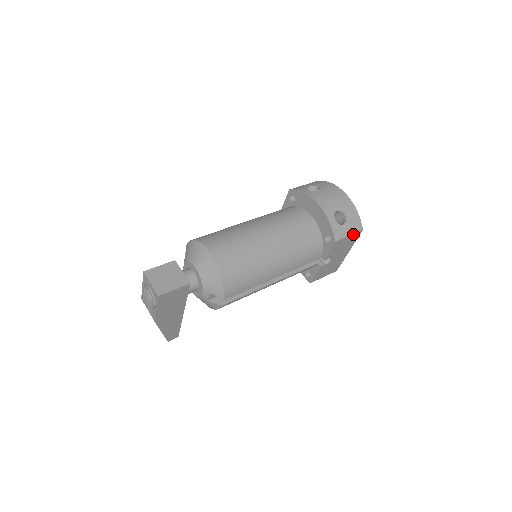
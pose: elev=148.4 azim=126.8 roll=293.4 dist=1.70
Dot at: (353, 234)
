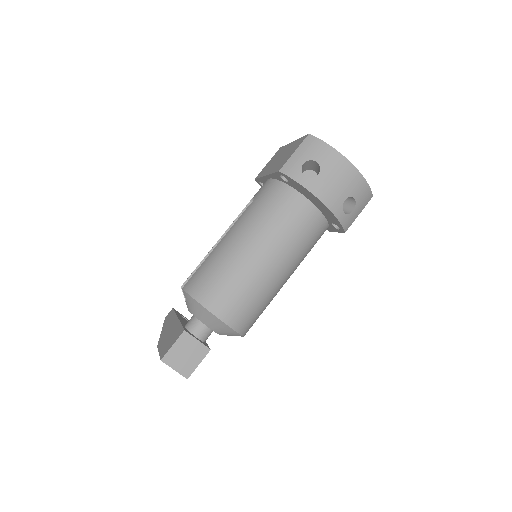
Dot at: (363, 208)
